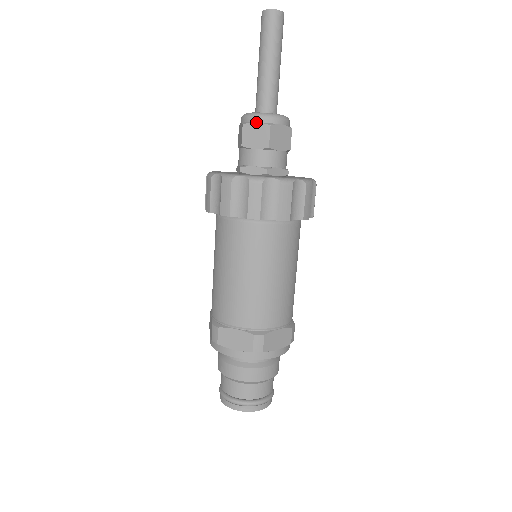
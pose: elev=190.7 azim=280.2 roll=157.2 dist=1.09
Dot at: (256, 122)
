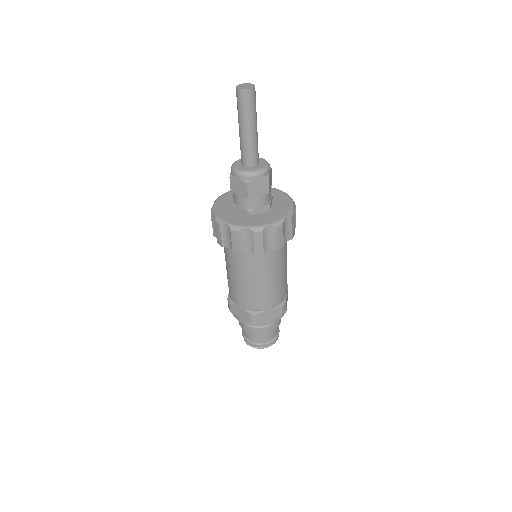
Dot at: (238, 178)
